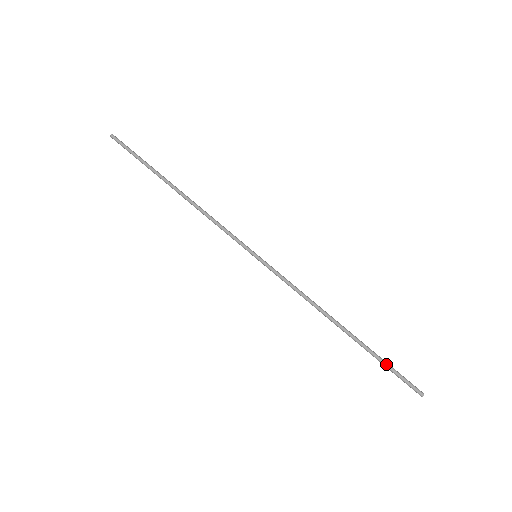
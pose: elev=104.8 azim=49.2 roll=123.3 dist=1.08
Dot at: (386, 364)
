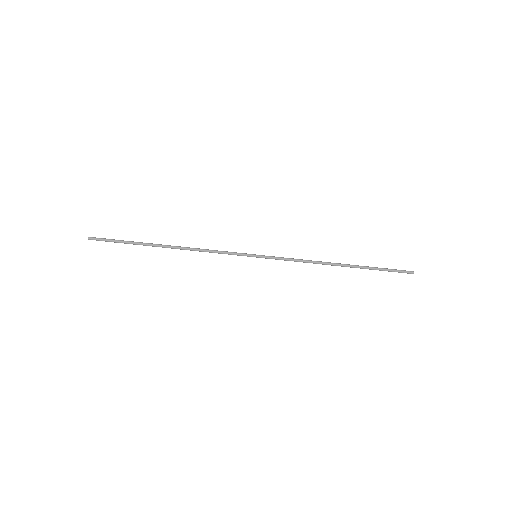
Dot at: (382, 269)
